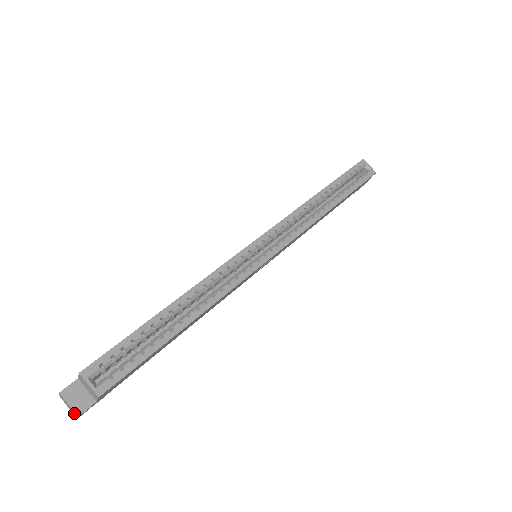
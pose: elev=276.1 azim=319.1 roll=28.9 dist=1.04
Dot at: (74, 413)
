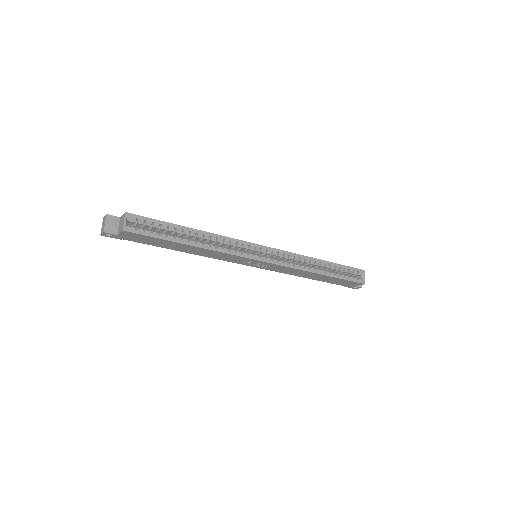
Dot at: (103, 230)
